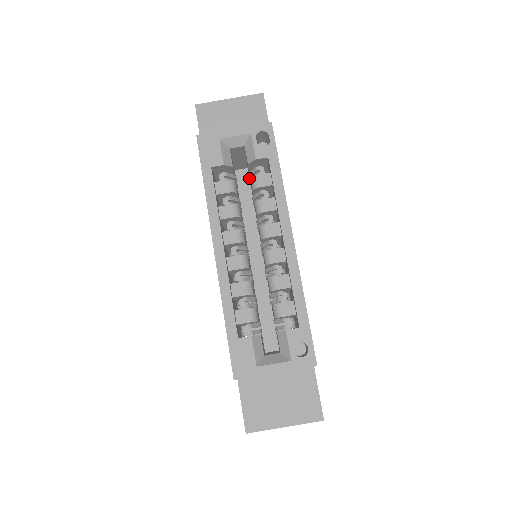
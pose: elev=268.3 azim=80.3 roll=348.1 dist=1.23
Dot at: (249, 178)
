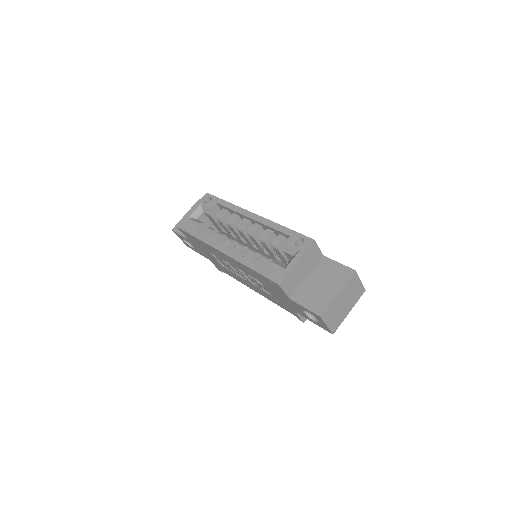
Dot at: (220, 227)
